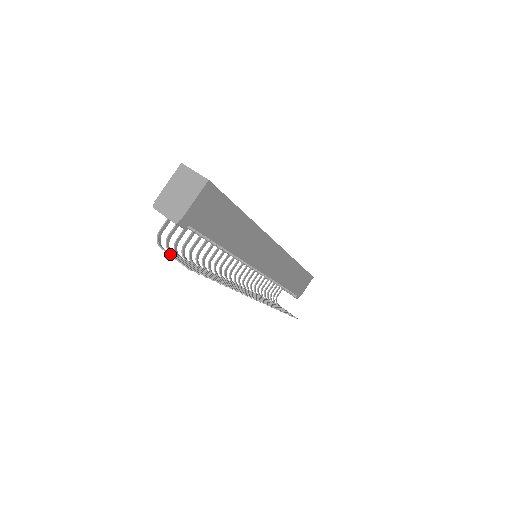
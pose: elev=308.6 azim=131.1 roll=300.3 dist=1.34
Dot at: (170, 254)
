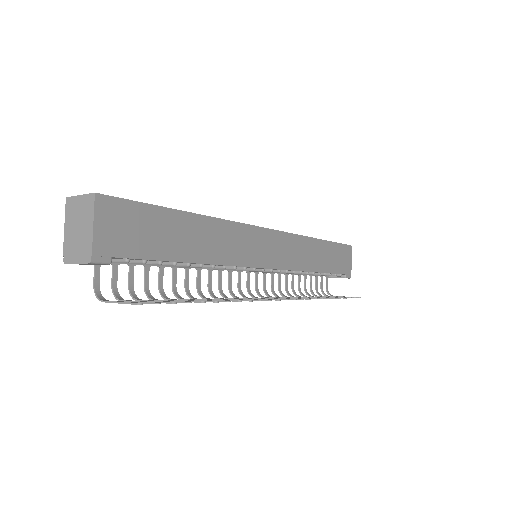
Dot at: (113, 302)
